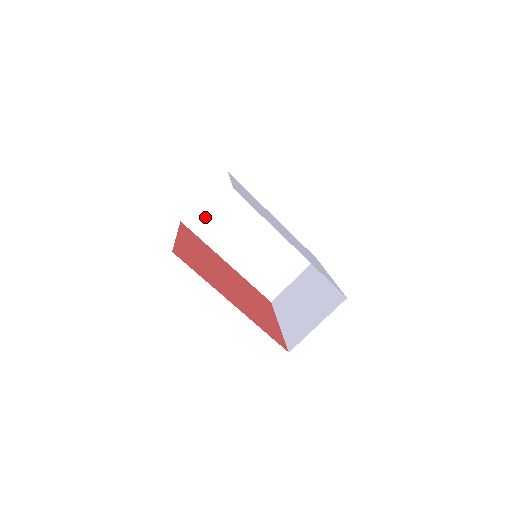
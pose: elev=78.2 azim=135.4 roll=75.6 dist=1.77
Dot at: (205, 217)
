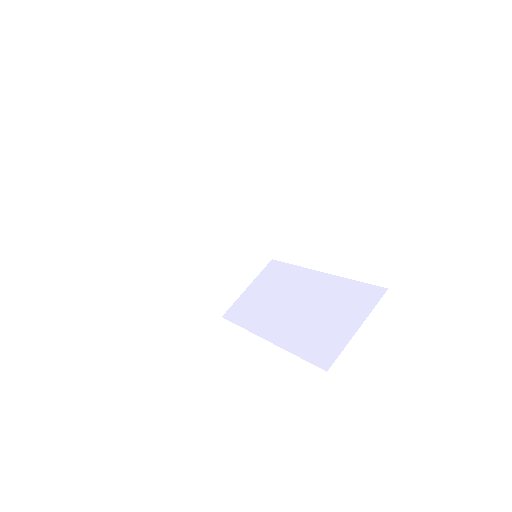
Dot at: (246, 304)
